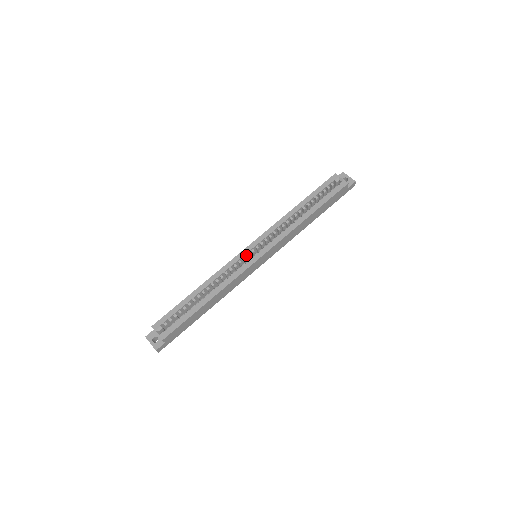
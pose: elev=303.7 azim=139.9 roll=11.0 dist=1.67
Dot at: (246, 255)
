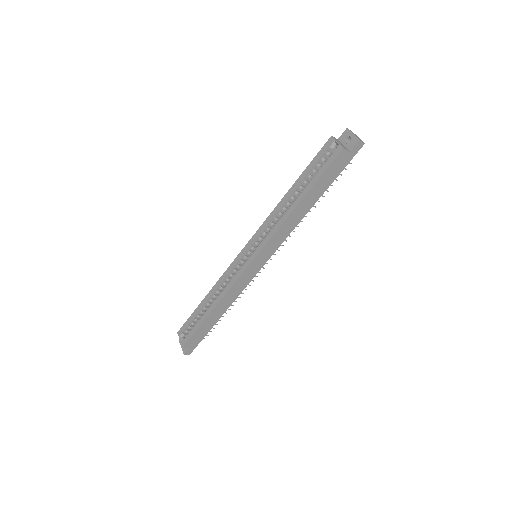
Dot at: (244, 257)
